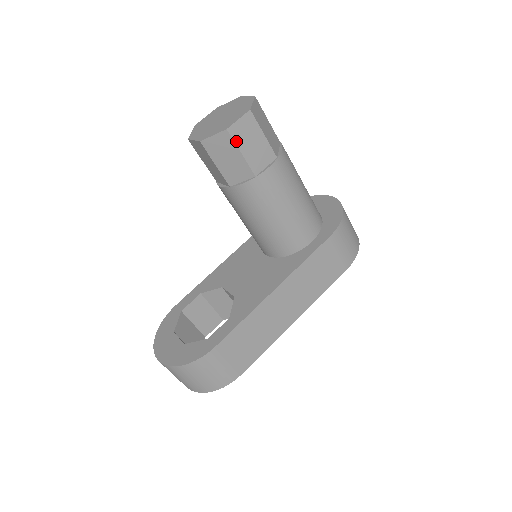
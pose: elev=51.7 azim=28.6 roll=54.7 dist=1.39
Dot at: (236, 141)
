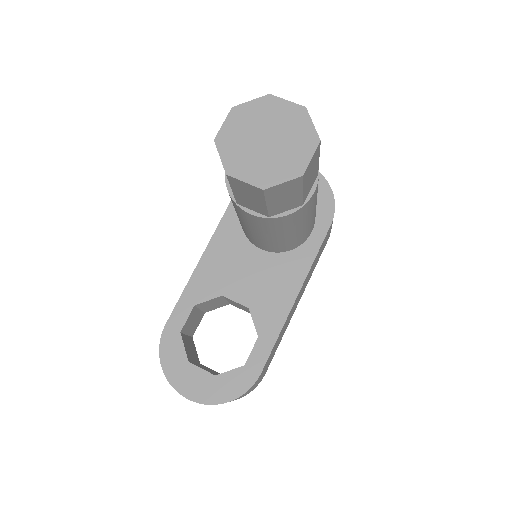
Dot at: (304, 182)
